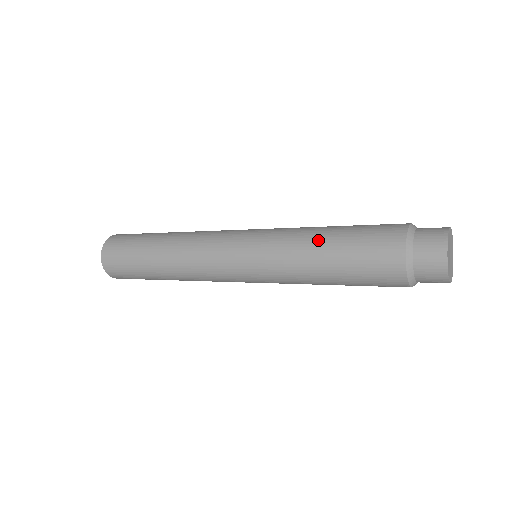
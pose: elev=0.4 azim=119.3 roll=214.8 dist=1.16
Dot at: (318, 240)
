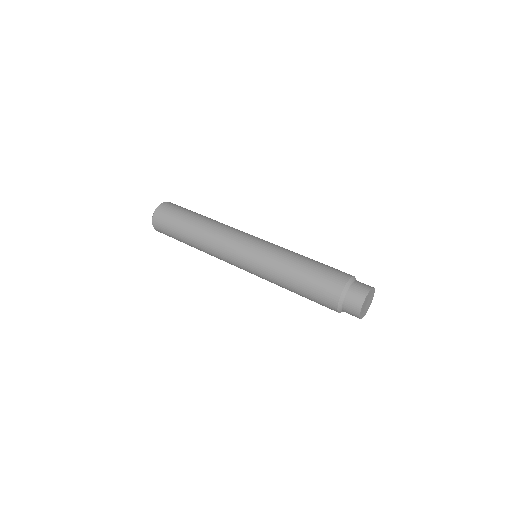
Dot at: (298, 263)
